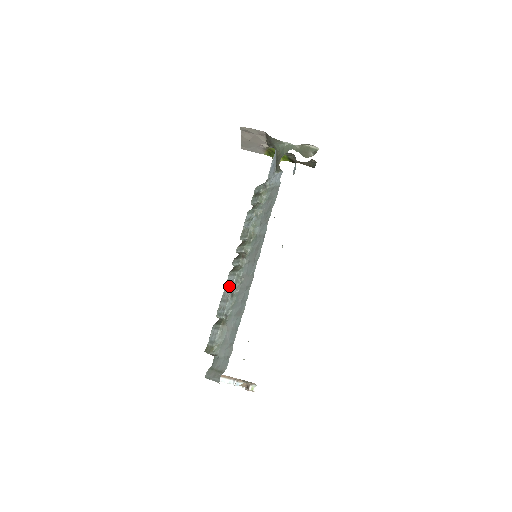
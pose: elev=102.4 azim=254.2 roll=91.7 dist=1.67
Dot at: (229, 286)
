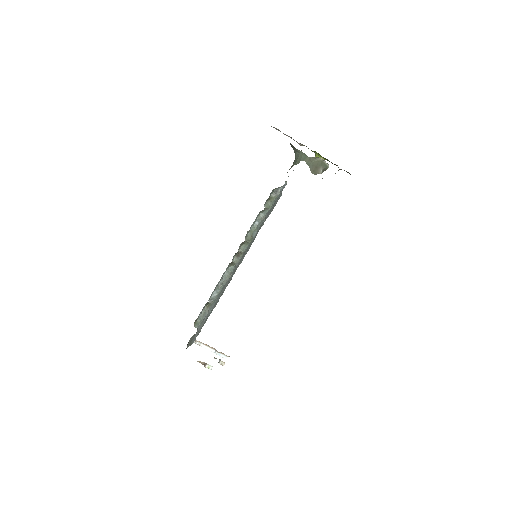
Dot at: (222, 276)
